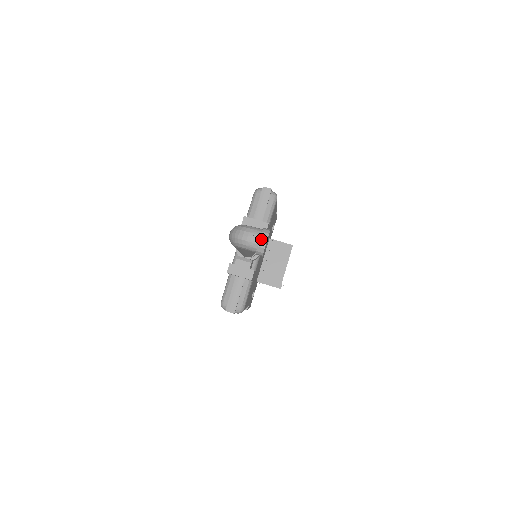
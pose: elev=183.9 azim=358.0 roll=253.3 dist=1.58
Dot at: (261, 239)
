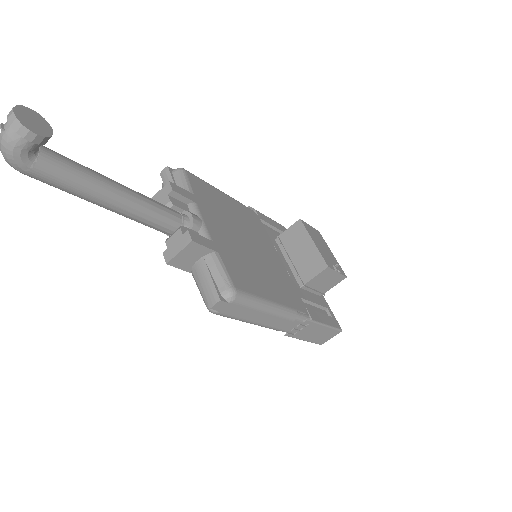
Dot at: (8, 116)
